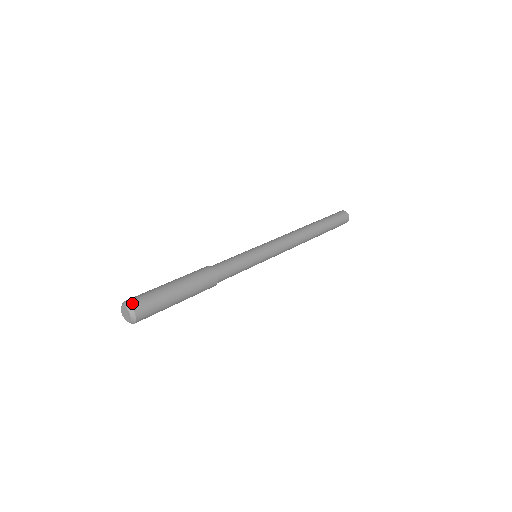
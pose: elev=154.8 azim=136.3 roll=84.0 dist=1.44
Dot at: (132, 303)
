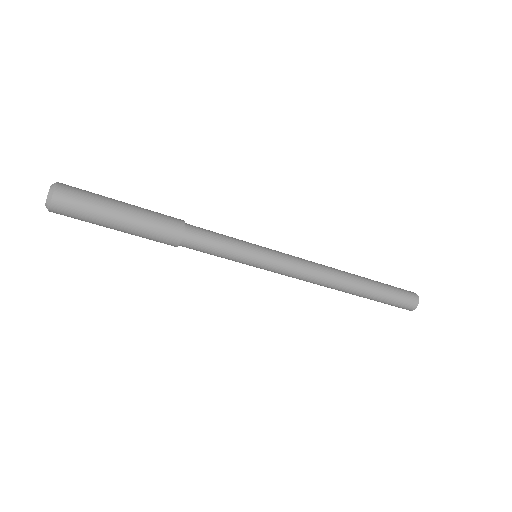
Dot at: (61, 183)
